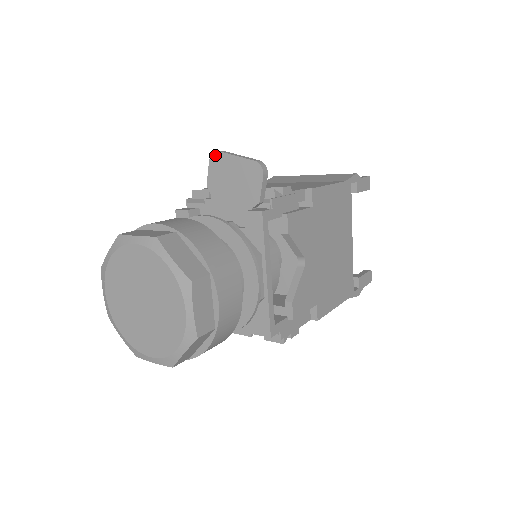
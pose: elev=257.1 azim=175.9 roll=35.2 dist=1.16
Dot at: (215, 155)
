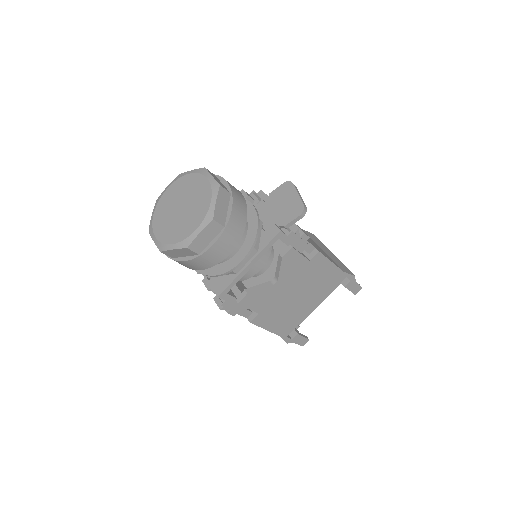
Dot at: (289, 183)
